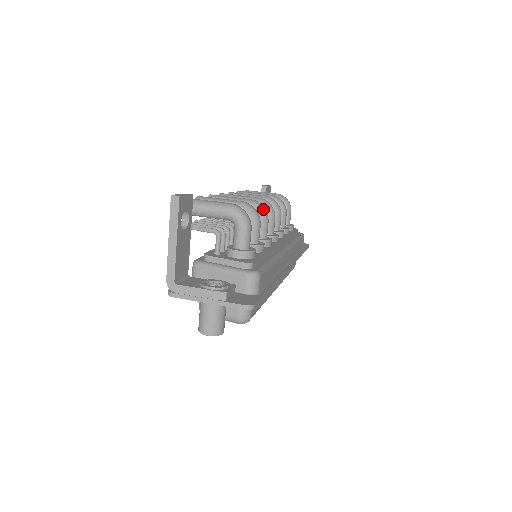
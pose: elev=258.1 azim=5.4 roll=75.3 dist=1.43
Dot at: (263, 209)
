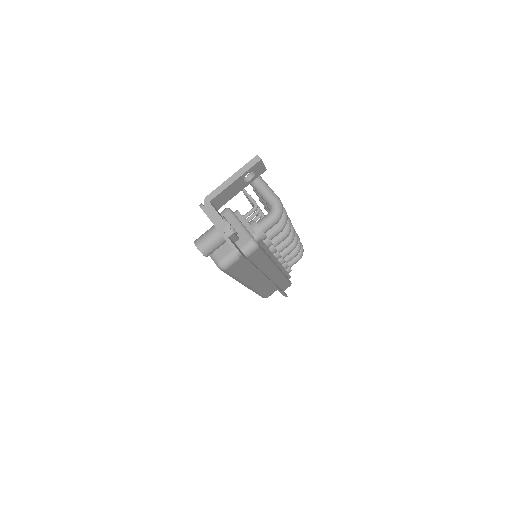
Dot at: (290, 228)
